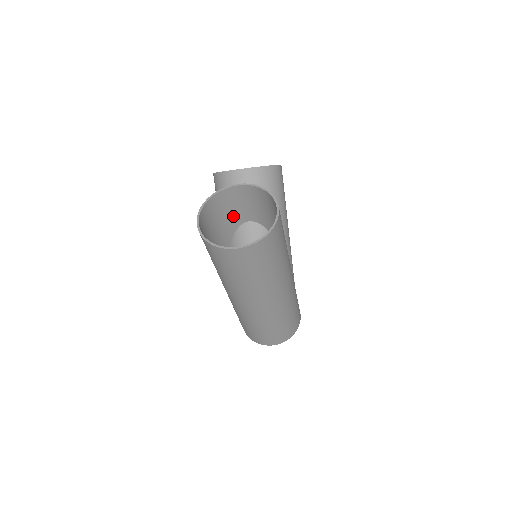
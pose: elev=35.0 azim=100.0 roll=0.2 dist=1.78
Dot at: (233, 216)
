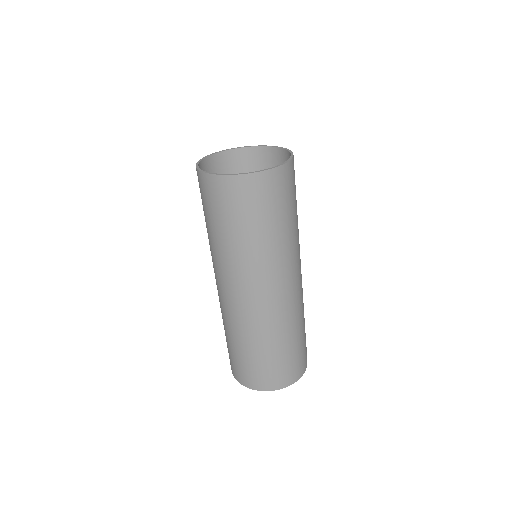
Dot at: occluded
